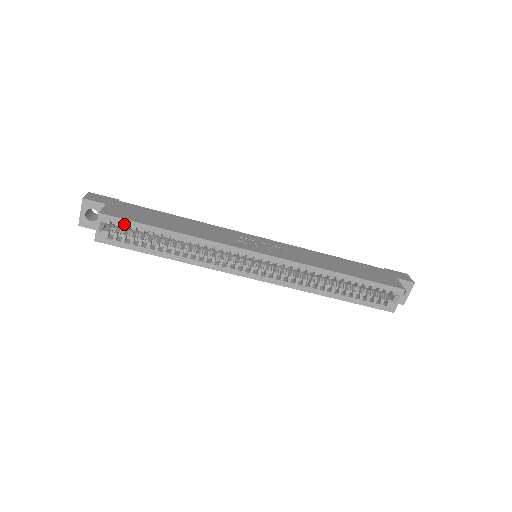
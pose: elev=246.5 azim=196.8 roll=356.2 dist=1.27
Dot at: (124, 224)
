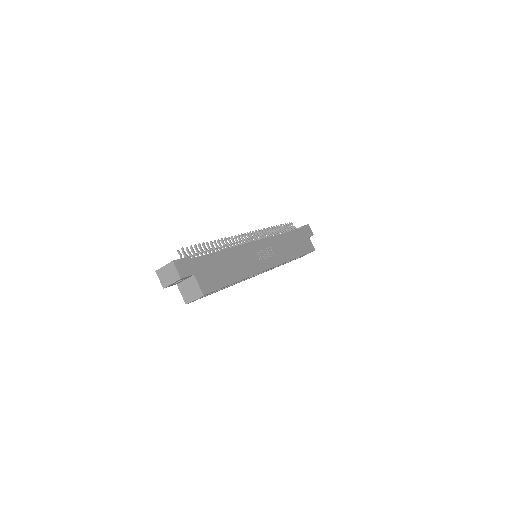
Dot at: occluded
